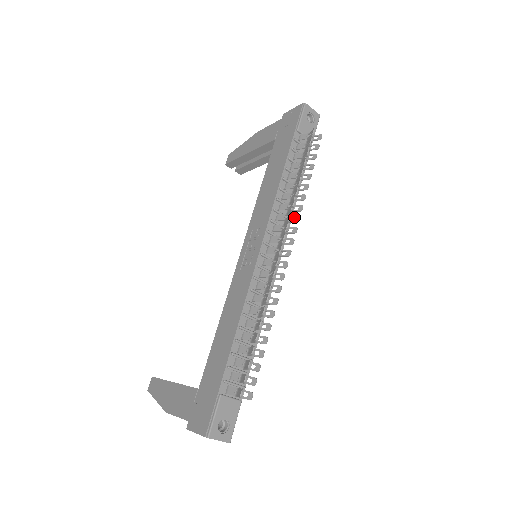
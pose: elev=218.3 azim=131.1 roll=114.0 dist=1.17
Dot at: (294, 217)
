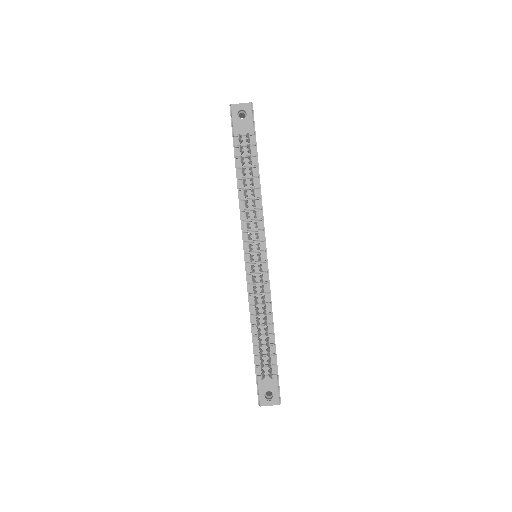
Dot at: (255, 223)
